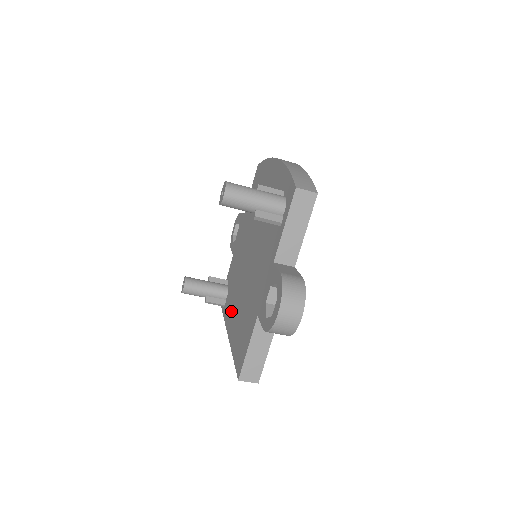
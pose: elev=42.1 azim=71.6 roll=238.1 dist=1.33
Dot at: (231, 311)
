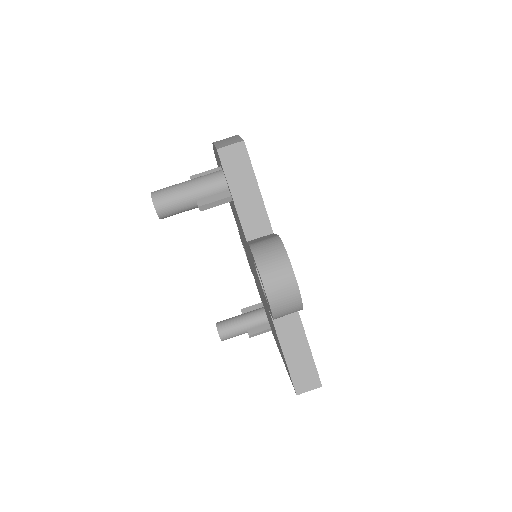
Dot at: occluded
